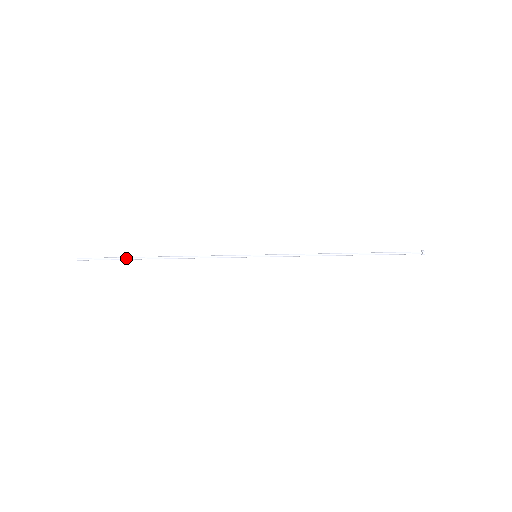
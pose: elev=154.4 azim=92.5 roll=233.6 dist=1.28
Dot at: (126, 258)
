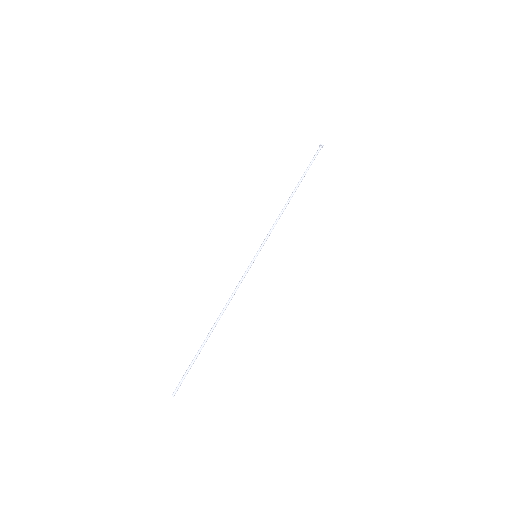
Dot at: (197, 355)
